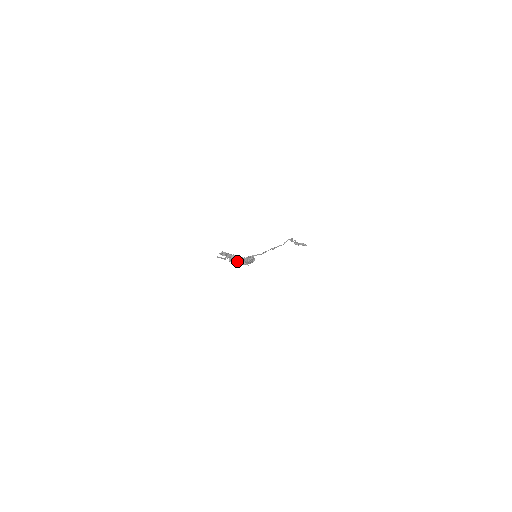
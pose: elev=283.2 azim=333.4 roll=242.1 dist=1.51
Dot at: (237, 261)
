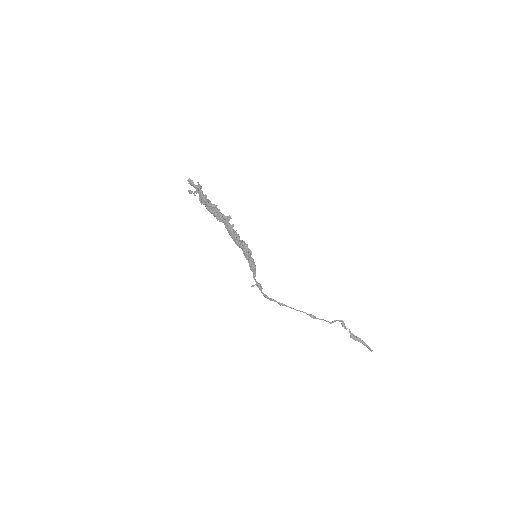
Dot at: (205, 198)
